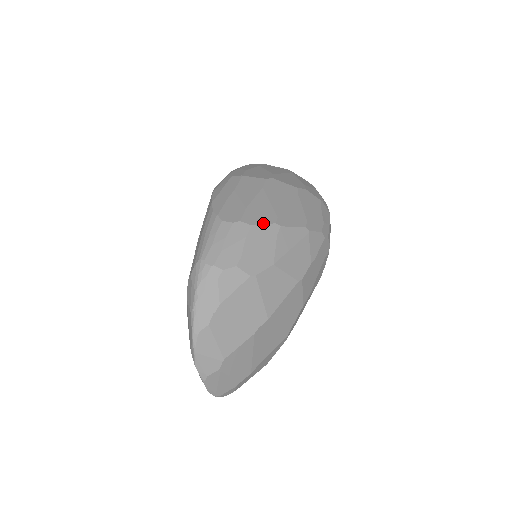
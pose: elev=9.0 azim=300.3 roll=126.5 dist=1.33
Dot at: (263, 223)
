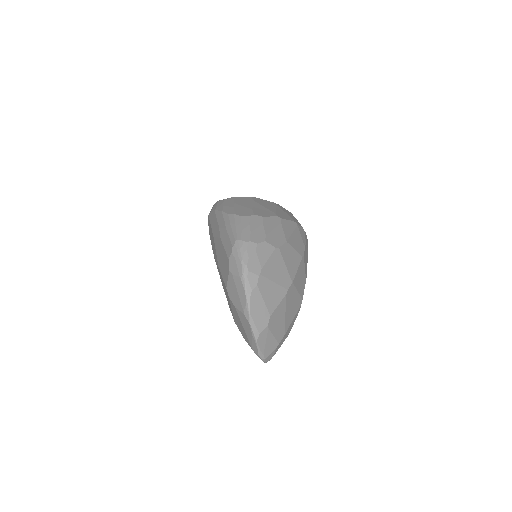
Dot at: (269, 216)
